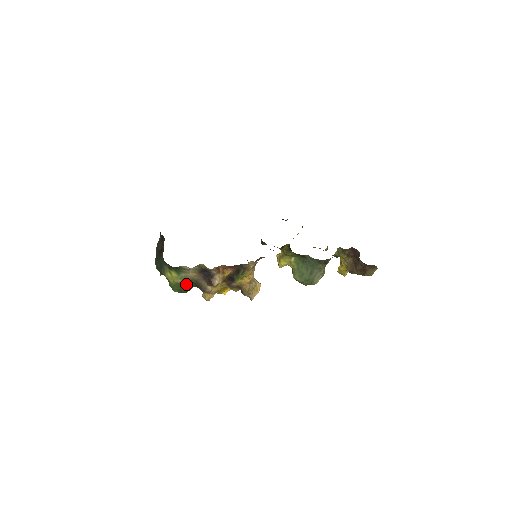
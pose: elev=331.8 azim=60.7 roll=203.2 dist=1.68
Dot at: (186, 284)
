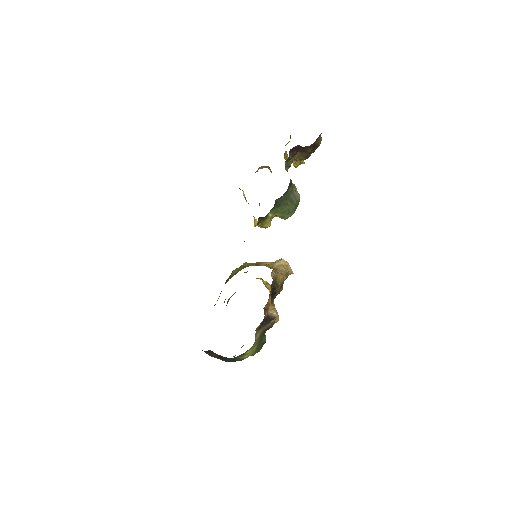
Dot at: (261, 341)
